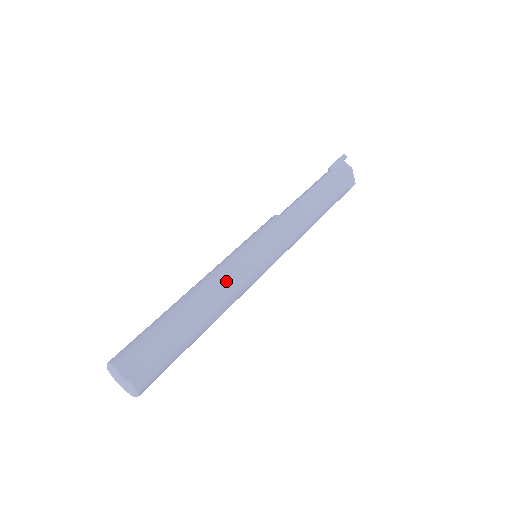
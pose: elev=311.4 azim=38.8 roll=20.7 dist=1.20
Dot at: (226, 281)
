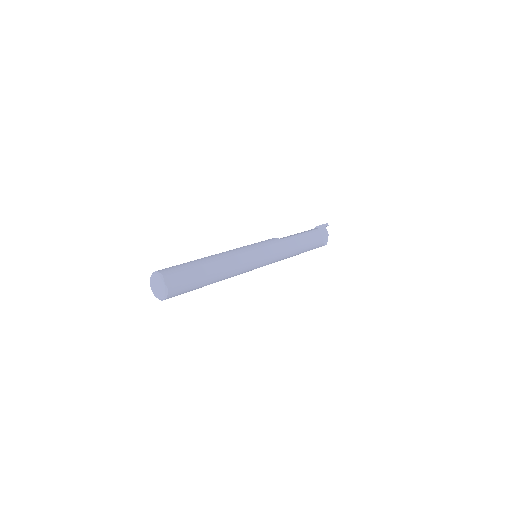
Dot at: (238, 261)
